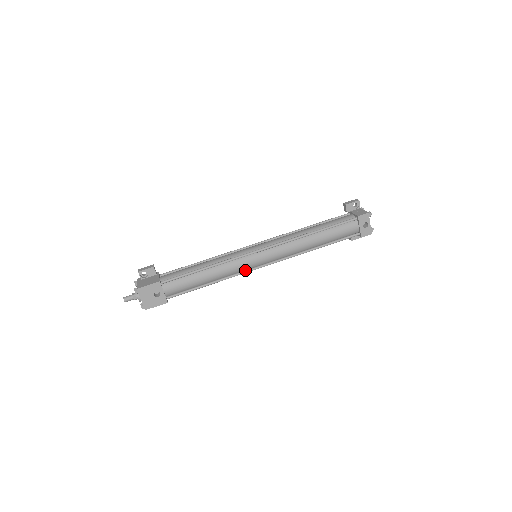
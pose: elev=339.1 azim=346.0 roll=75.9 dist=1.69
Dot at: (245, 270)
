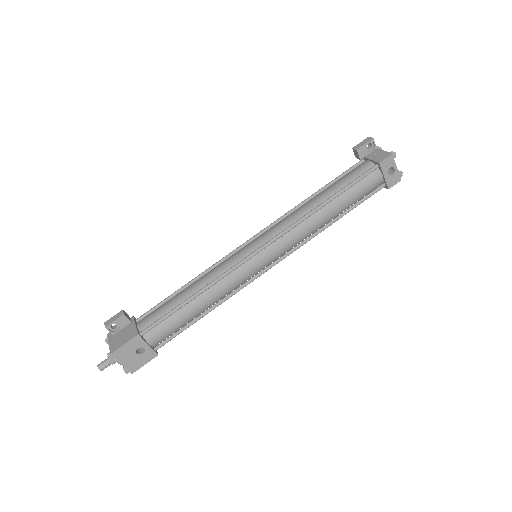
Dot at: occluded
